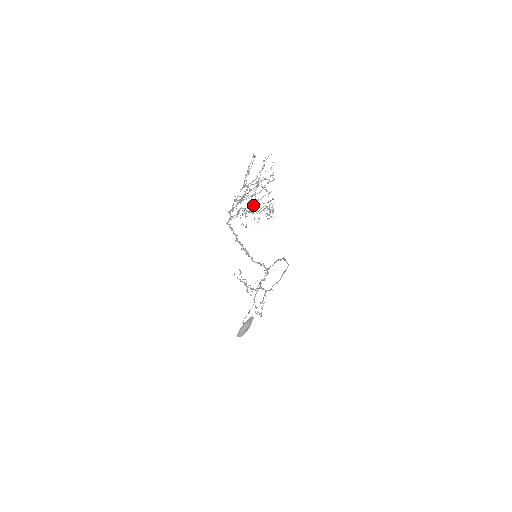
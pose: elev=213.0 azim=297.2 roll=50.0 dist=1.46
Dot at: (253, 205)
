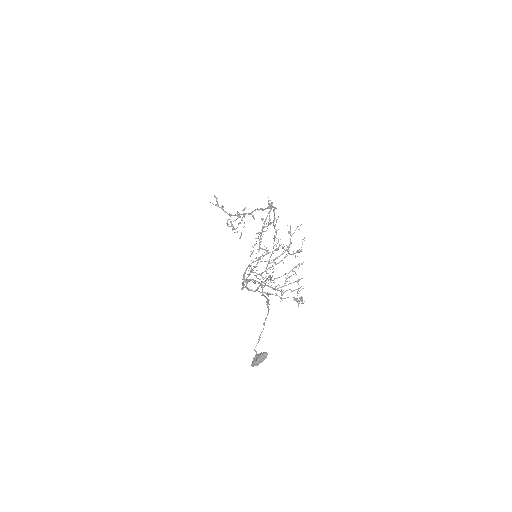
Dot at: (277, 289)
